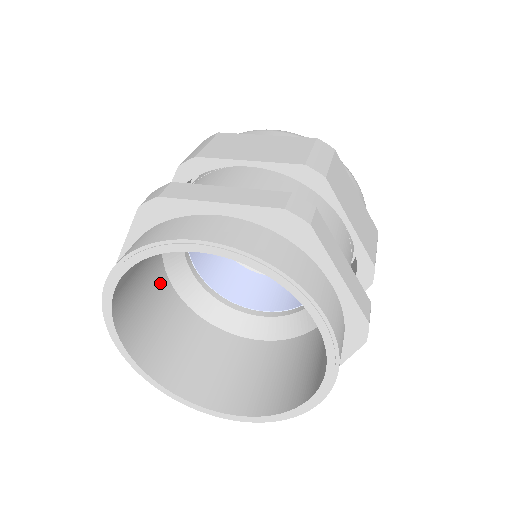
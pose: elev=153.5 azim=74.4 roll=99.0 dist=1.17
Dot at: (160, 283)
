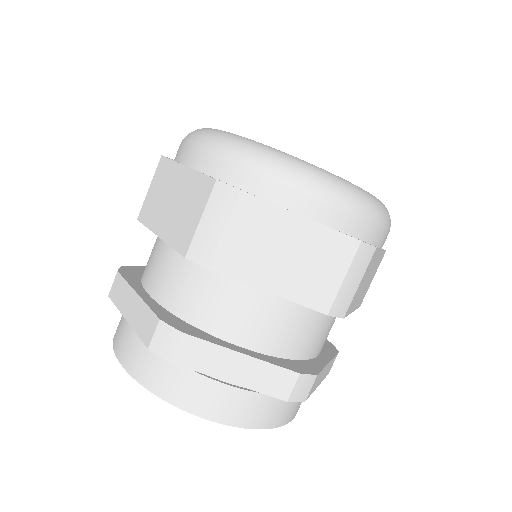
Dot at: occluded
